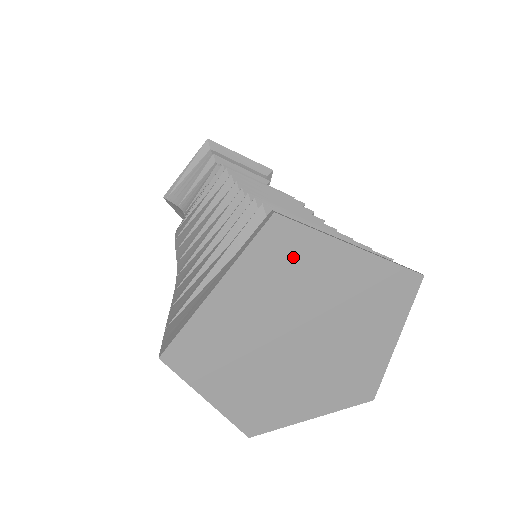
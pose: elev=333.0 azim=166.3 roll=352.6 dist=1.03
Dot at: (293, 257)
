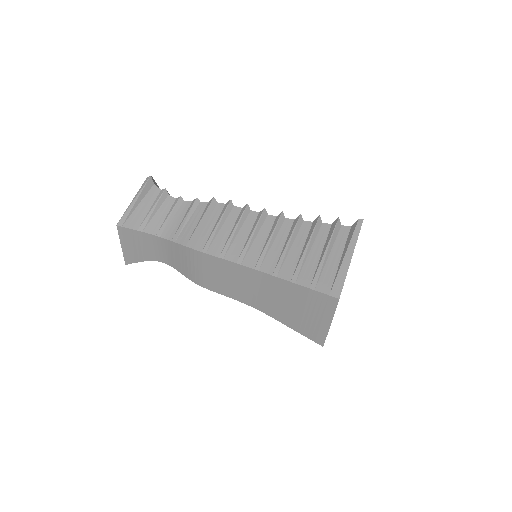
Dot at: occluded
